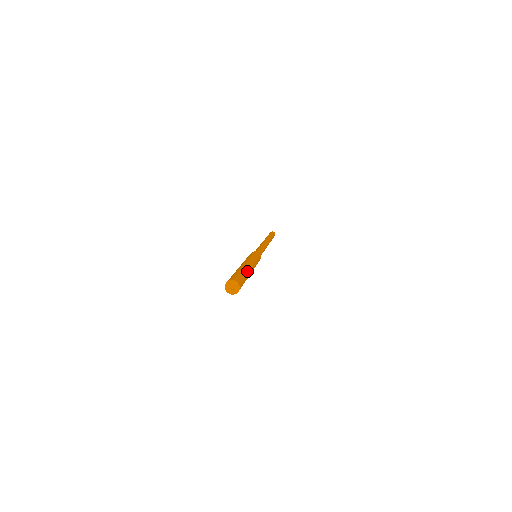
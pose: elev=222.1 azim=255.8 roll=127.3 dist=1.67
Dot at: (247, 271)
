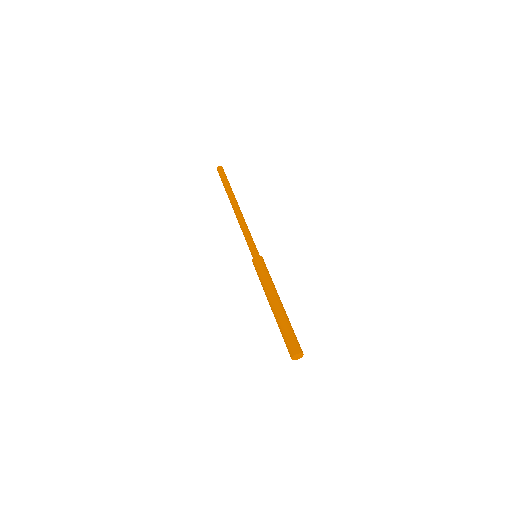
Dot at: occluded
